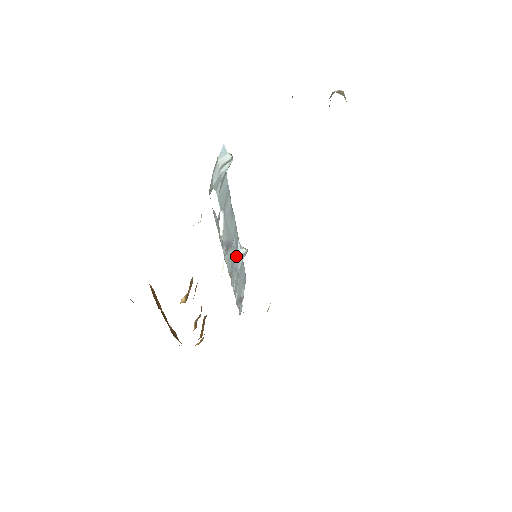
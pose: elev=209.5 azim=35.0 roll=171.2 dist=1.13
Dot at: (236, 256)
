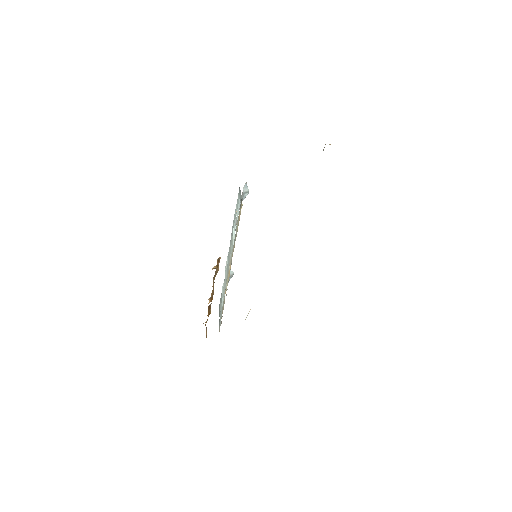
Dot at: occluded
